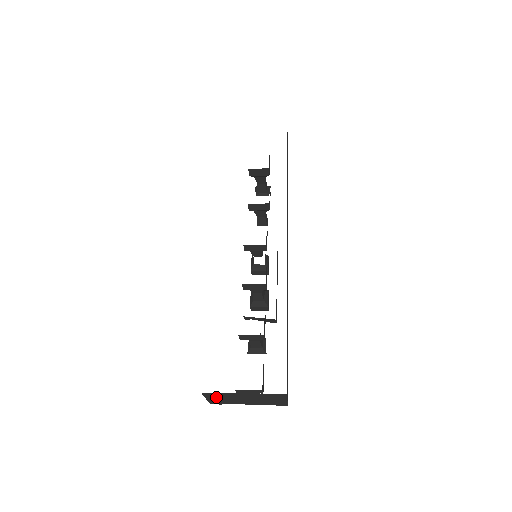
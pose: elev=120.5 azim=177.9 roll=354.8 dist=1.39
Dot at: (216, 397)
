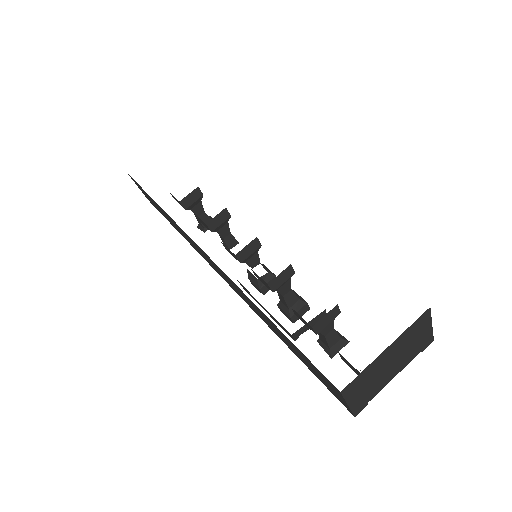
Dot at: (358, 390)
